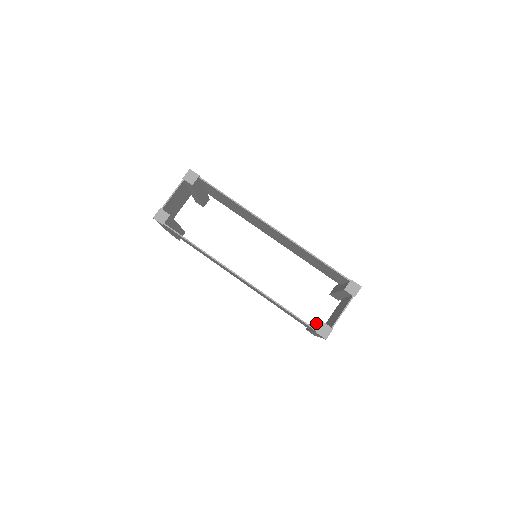
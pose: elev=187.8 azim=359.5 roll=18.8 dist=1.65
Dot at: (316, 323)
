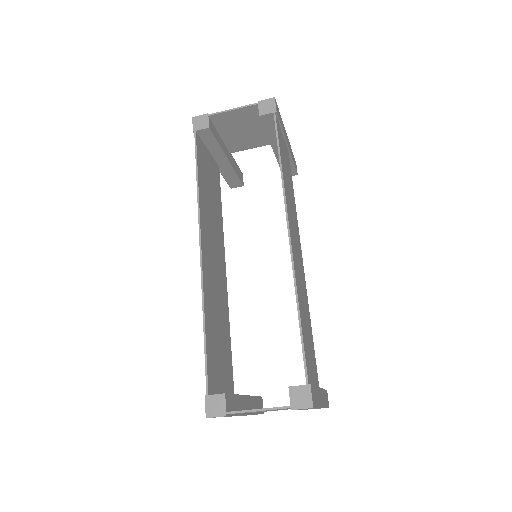
Dot at: occluded
